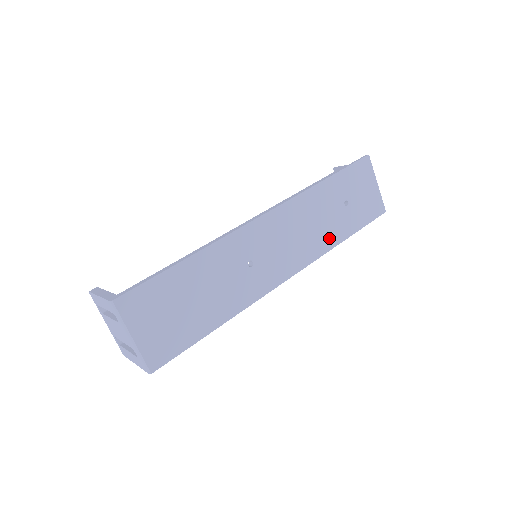
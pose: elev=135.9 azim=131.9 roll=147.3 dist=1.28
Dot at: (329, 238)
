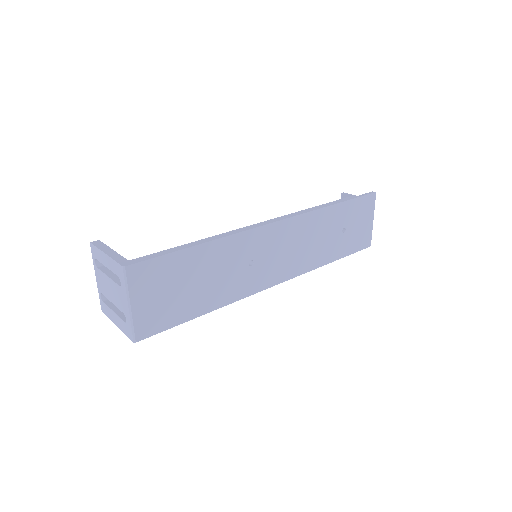
Dot at: (320, 257)
